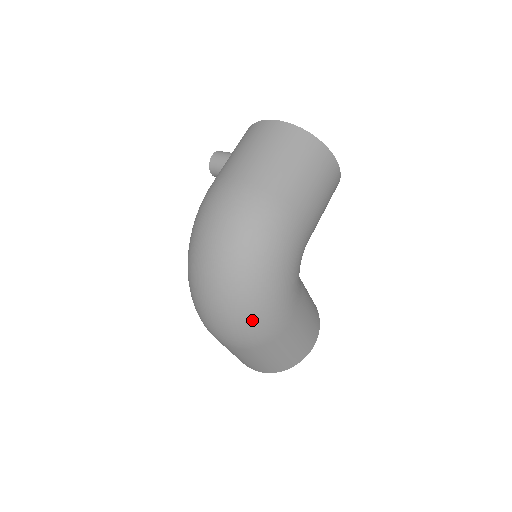
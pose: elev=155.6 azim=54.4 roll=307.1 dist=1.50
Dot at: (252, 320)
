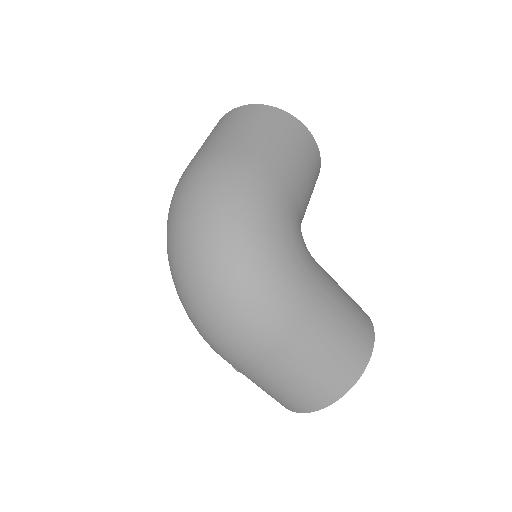
Dot at: (252, 294)
